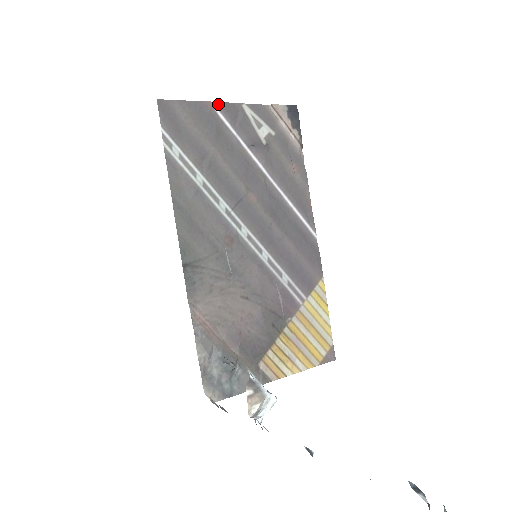
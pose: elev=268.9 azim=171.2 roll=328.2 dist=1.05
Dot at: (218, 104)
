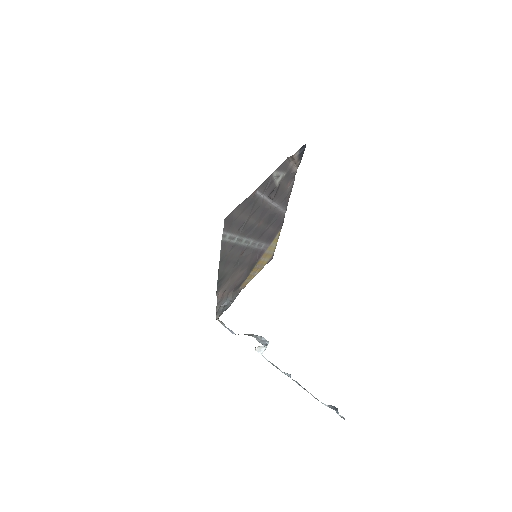
Dot at: (259, 187)
